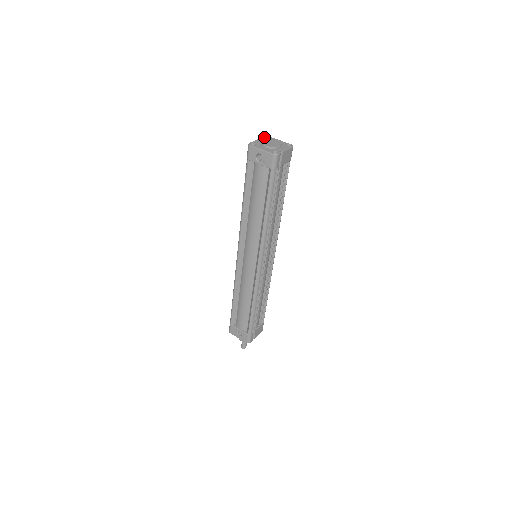
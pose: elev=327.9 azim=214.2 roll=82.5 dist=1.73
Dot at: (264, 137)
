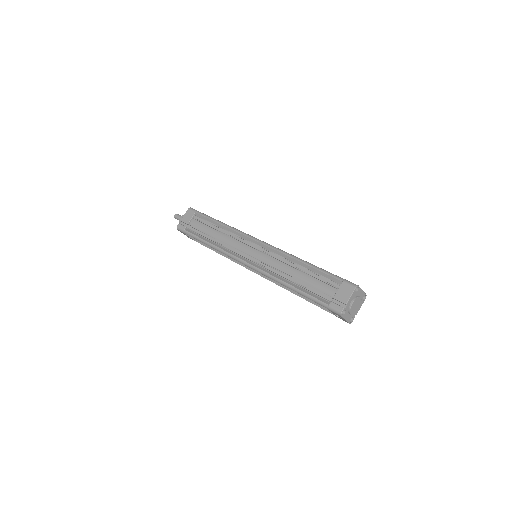
Dot at: (355, 291)
